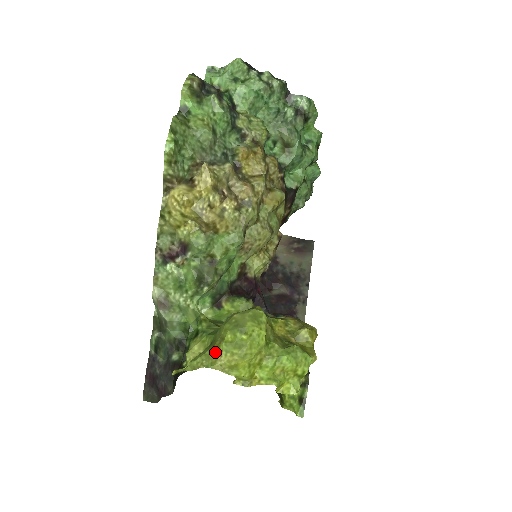
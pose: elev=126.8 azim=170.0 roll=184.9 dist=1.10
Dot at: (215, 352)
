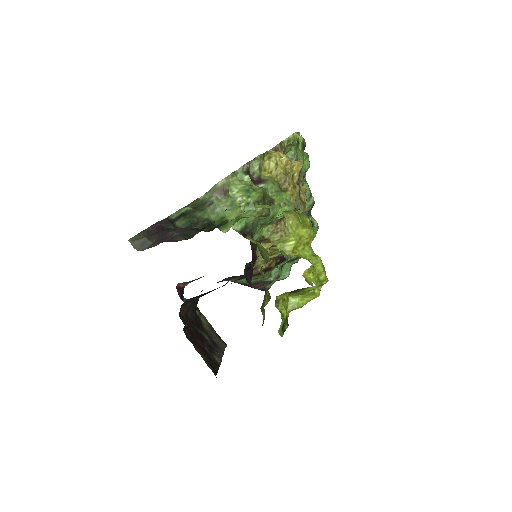
Dot at: (284, 211)
